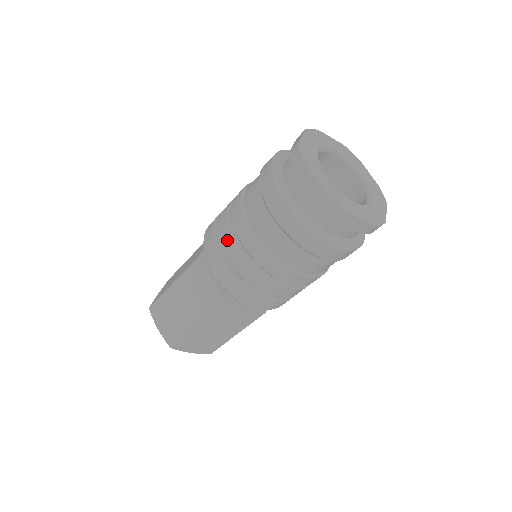
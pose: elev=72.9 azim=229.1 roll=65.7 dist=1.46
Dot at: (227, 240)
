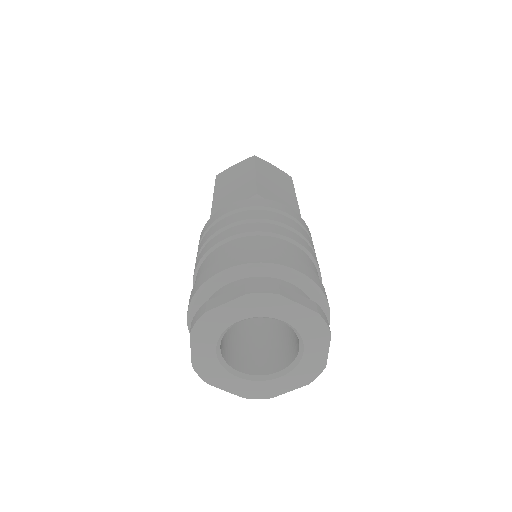
Dot at: occluded
